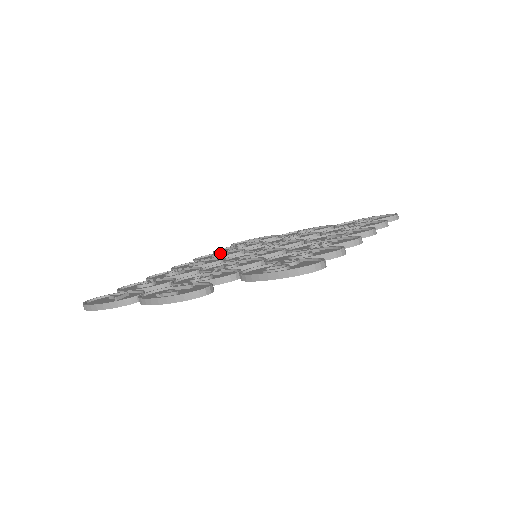
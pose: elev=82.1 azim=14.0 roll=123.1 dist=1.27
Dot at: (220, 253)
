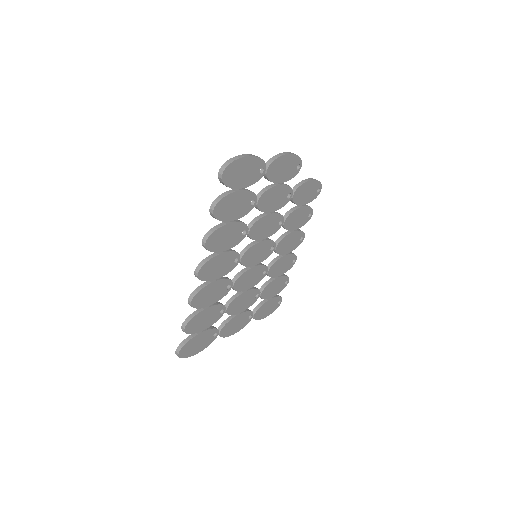
Dot at: occluded
